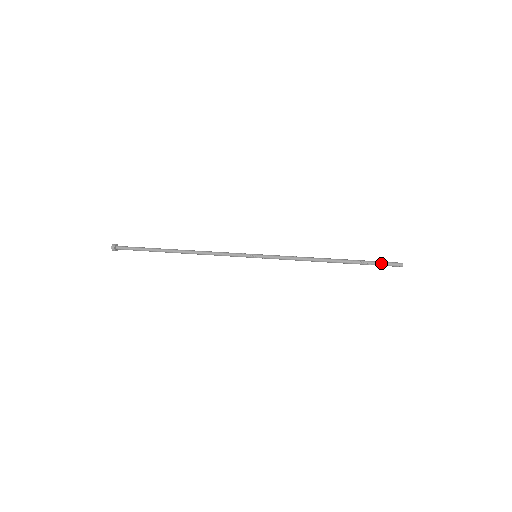
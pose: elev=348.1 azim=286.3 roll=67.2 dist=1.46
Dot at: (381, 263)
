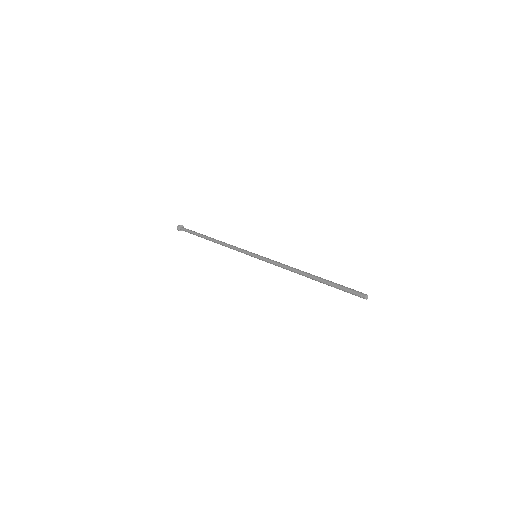
Dot at: (345, 290)
